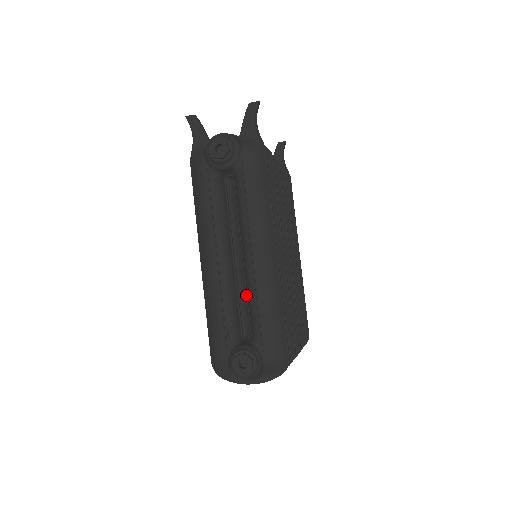
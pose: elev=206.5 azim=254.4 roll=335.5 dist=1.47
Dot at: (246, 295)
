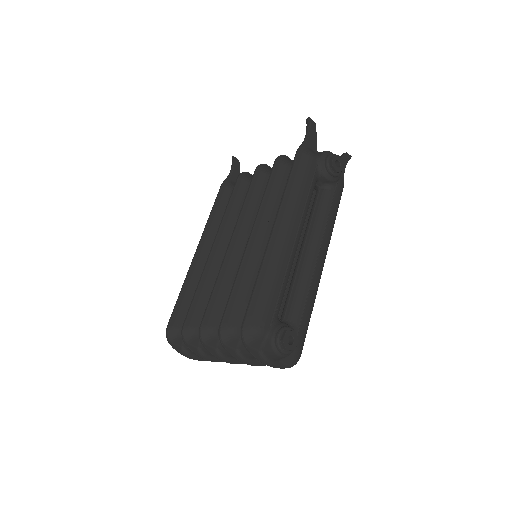
Dot at: (293, 283)
